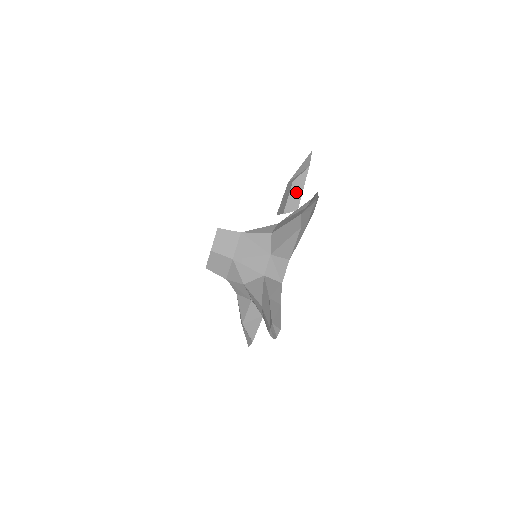
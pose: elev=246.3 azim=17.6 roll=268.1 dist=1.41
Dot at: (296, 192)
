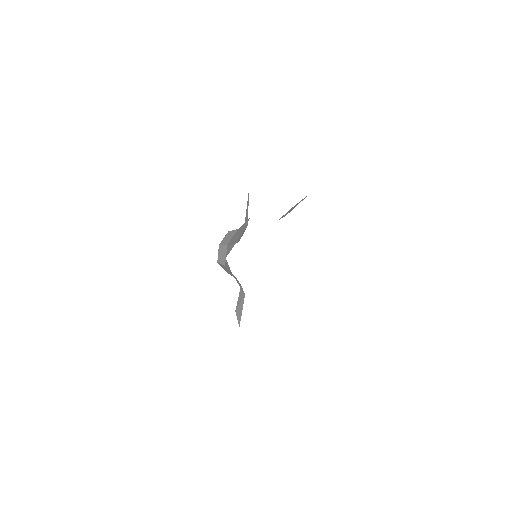
Dot at: occluded
